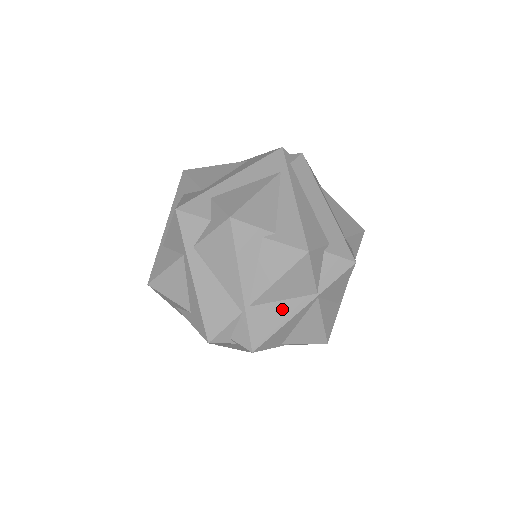
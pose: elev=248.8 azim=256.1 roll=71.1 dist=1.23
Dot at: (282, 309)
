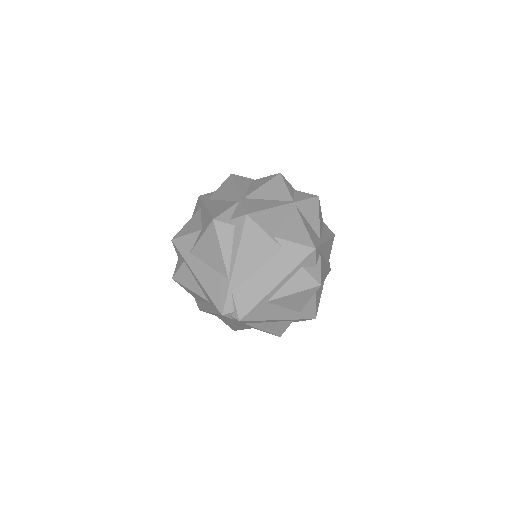
Dot at: (268, 203)
